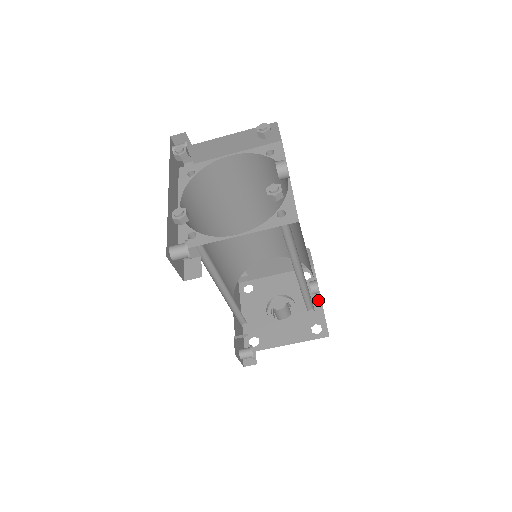
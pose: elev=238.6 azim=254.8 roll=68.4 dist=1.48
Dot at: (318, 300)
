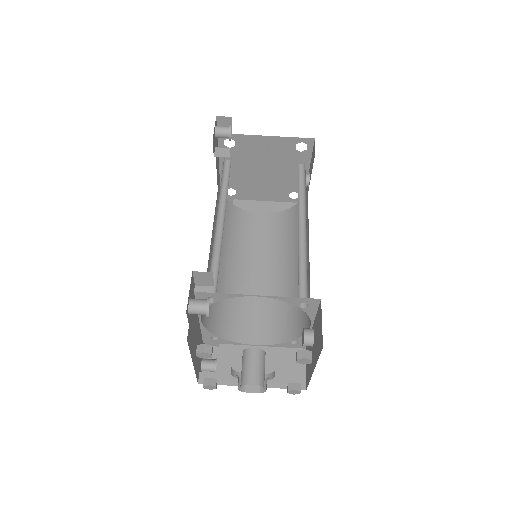
Dot at: occluded
